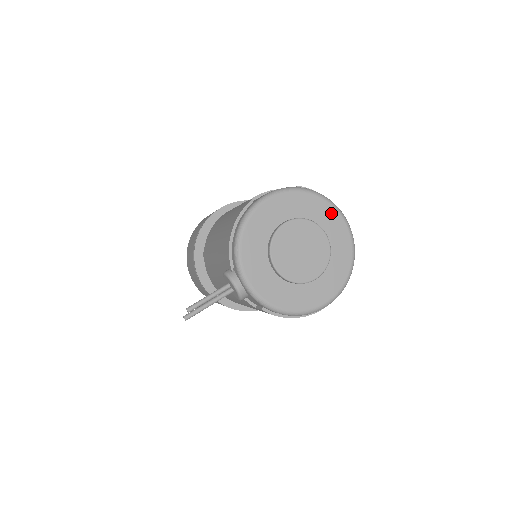
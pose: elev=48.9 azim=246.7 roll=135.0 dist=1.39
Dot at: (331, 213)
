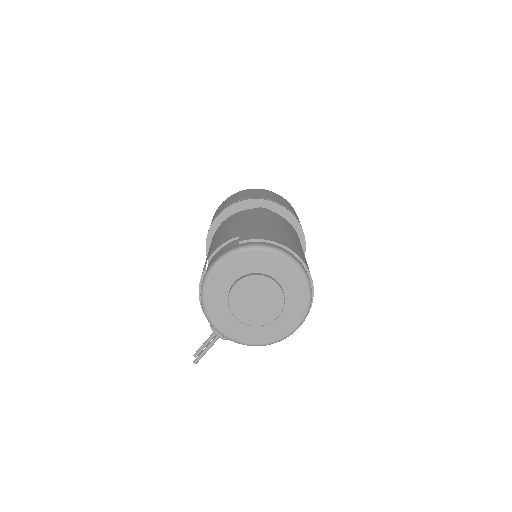
Dot at: (273, 259)
